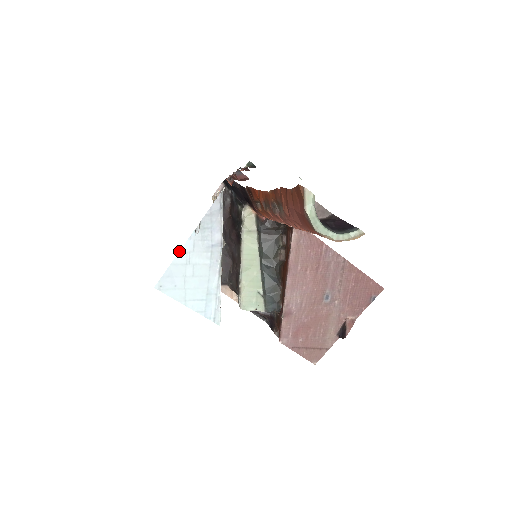
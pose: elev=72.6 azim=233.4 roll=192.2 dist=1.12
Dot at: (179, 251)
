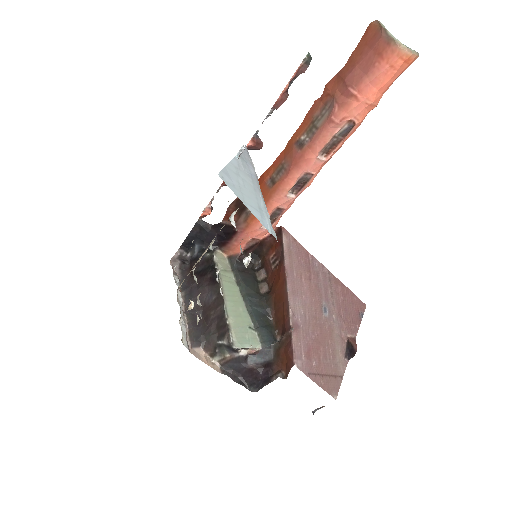
Dot at: (229, 162)
